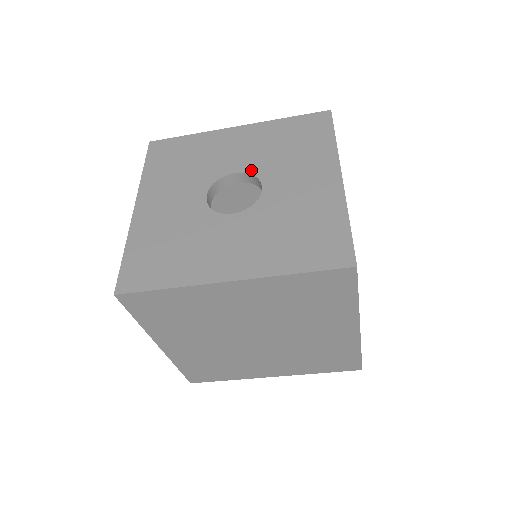
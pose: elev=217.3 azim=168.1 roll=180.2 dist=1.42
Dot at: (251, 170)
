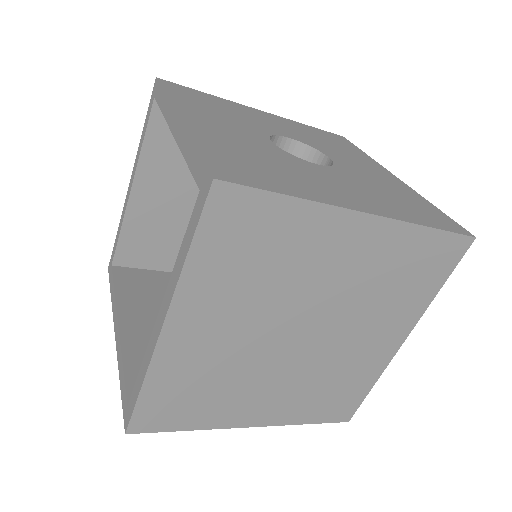
Dot at: (305, 142)
